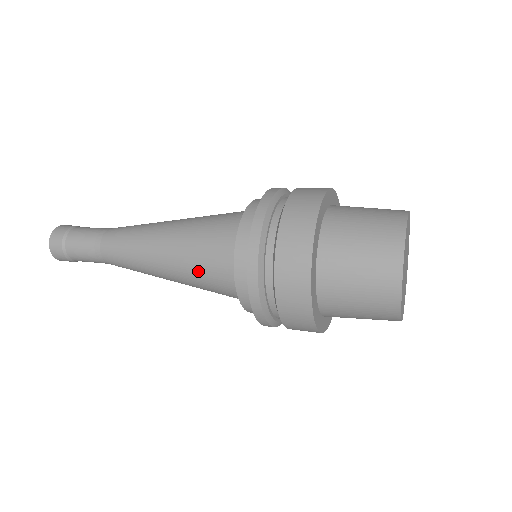
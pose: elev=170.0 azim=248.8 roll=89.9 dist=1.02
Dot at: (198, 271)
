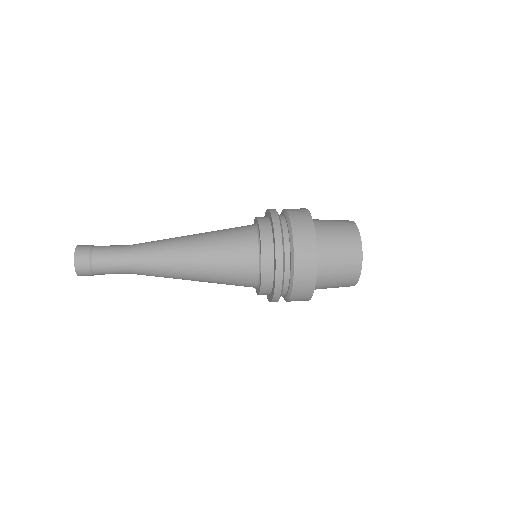
Dot at: (226, 284)
